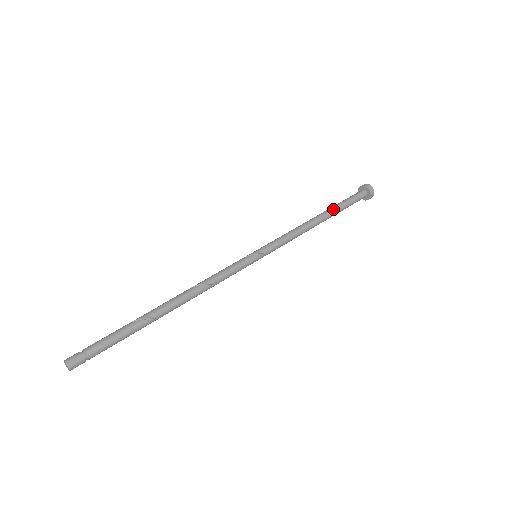
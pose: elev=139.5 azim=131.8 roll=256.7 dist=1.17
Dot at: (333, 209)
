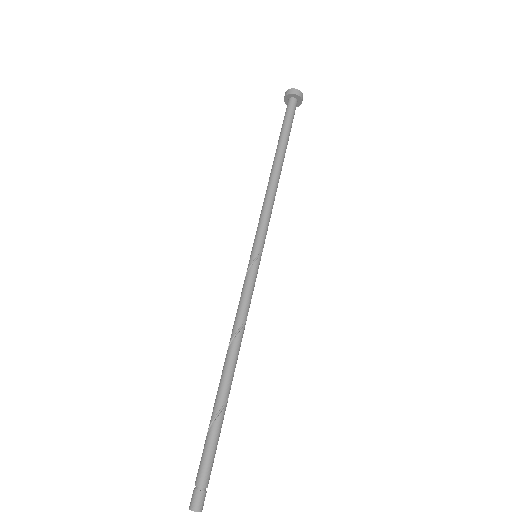
Dot at: (283, 145)
